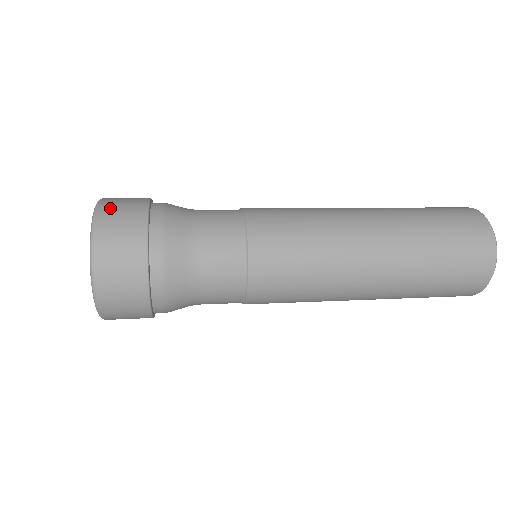
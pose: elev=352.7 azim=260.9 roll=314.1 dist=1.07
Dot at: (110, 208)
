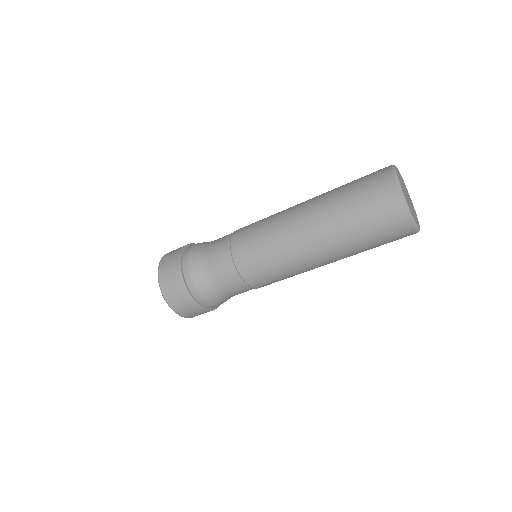
Dot at: occluded
